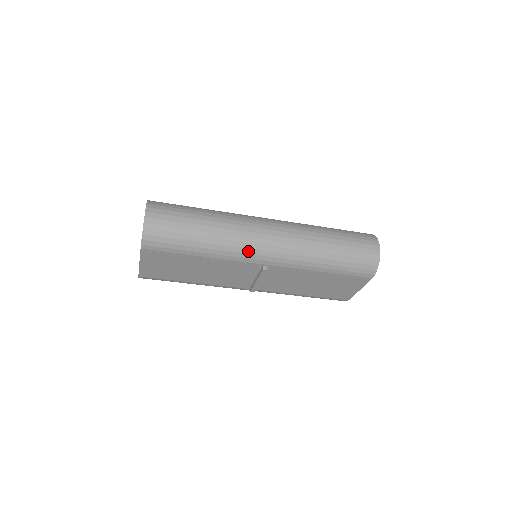
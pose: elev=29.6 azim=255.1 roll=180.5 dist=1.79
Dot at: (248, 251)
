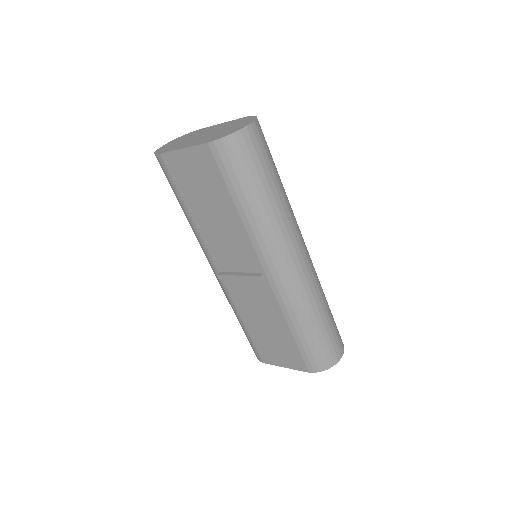
Dot at: (272, 251)
